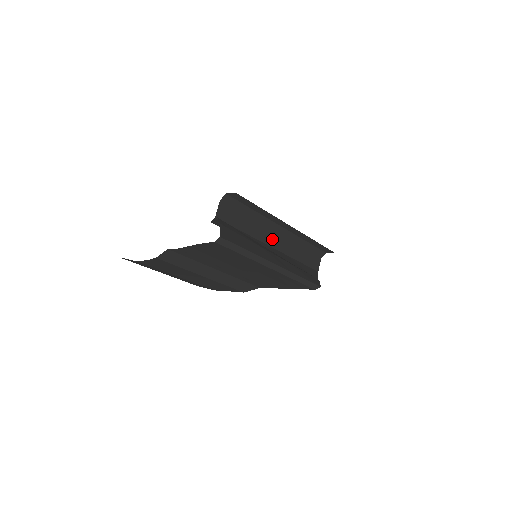
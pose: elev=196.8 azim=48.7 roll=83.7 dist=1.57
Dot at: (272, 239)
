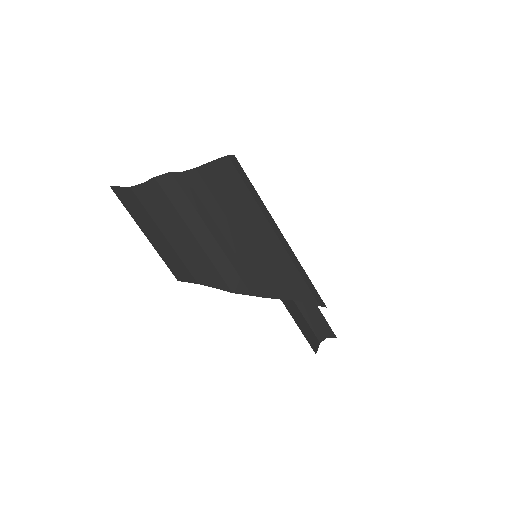
Dot at: occluded
